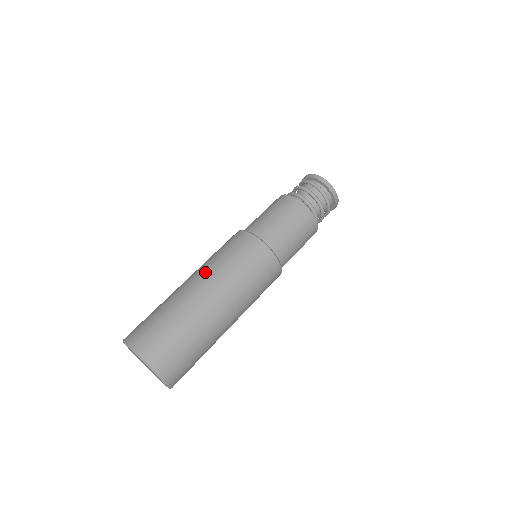
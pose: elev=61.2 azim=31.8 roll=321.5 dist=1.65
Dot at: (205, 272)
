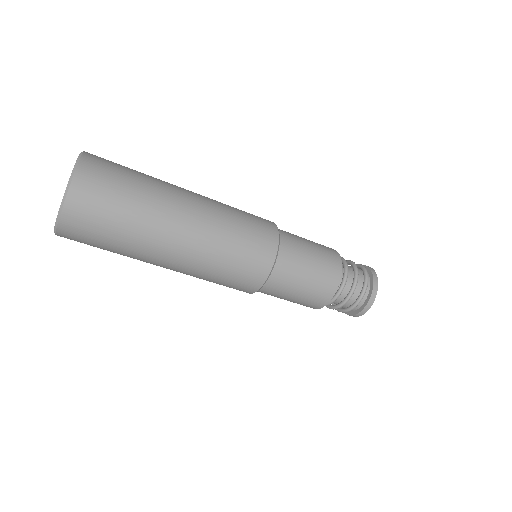
Dot at: (209, 214)
